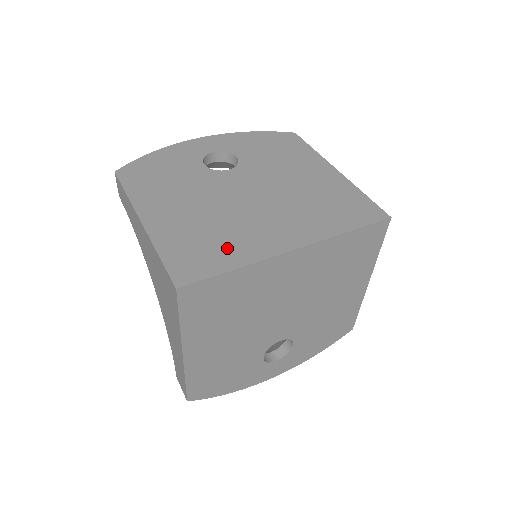
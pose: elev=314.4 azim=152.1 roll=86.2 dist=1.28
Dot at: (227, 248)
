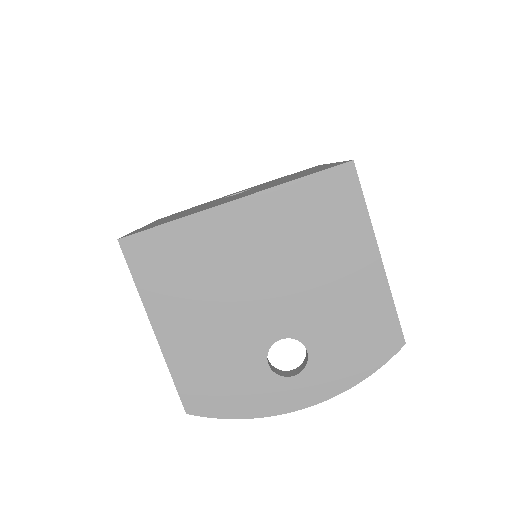
Dot at: (181, 216)
